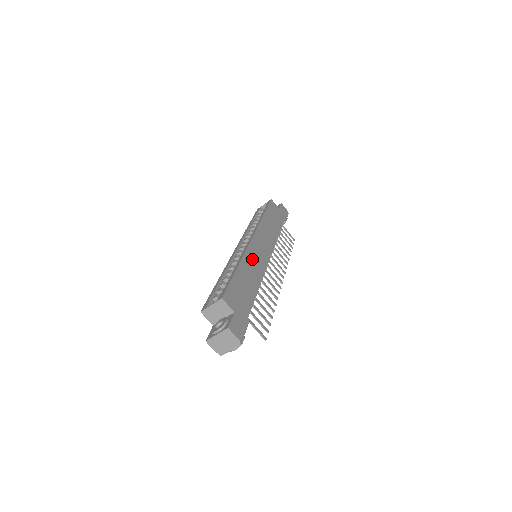
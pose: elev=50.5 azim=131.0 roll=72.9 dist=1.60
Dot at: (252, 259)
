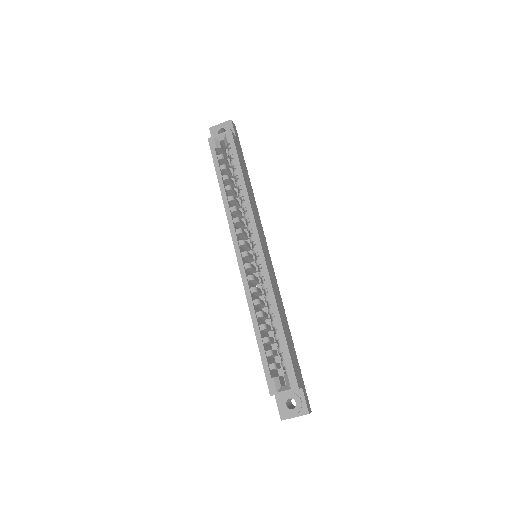
Dot at: (274, 286)
